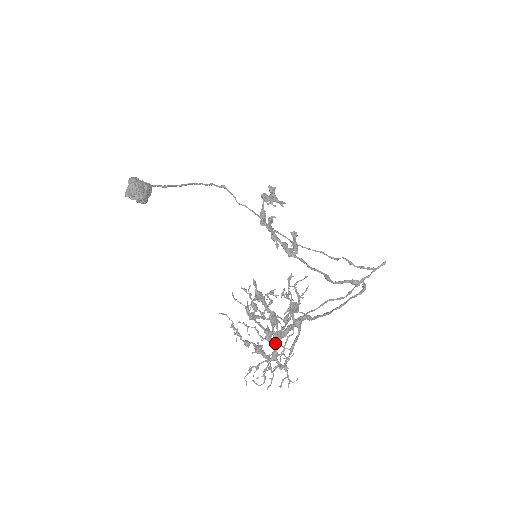
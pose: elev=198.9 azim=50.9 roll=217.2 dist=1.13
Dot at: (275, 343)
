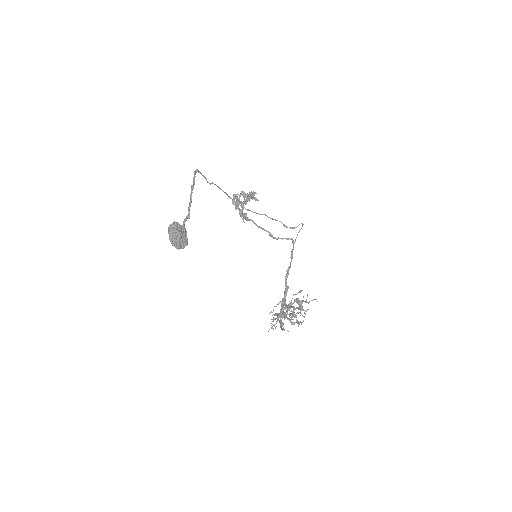
Dot at: occluded
